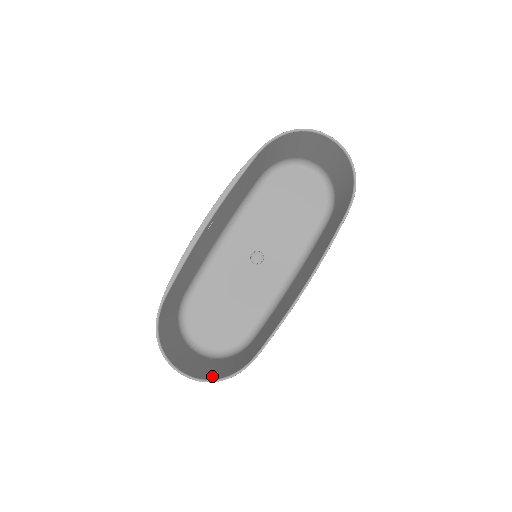
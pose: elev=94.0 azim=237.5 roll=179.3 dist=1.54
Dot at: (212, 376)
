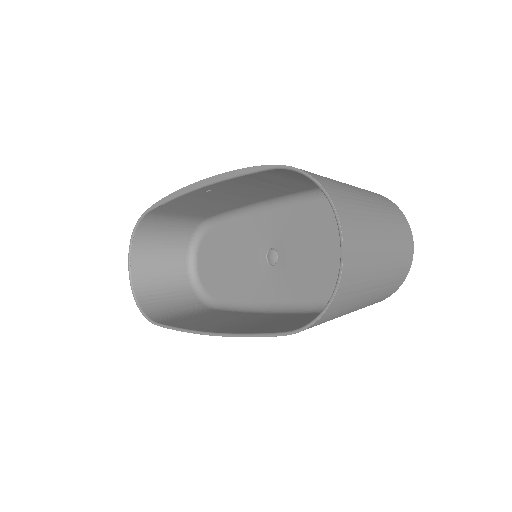
Dot at: (144, 296)
